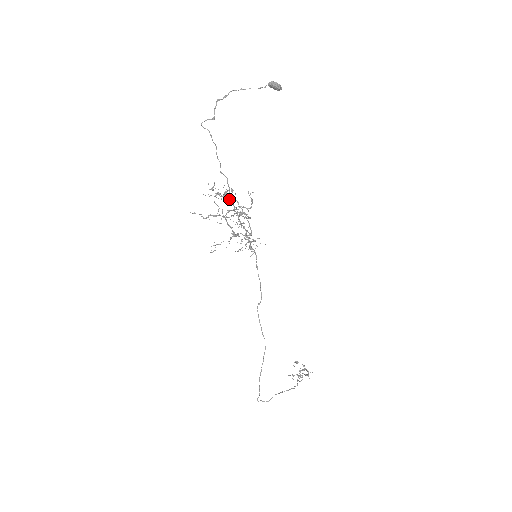
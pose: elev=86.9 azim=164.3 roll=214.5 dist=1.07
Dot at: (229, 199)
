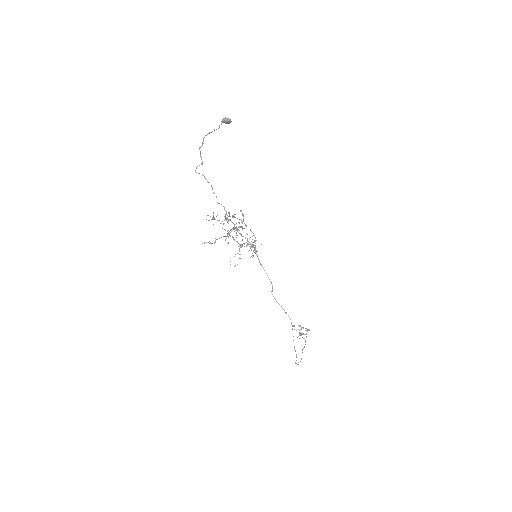
Dot at: occluded
